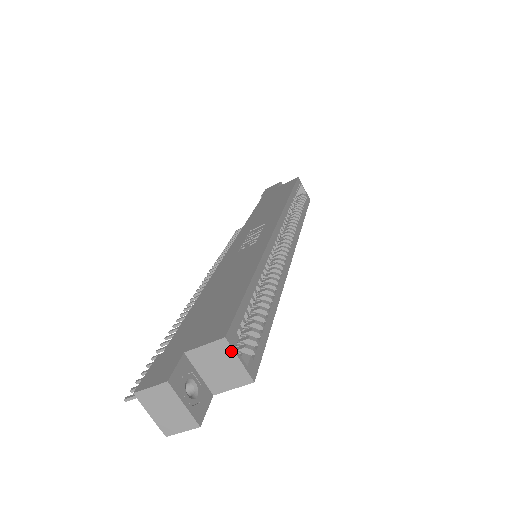
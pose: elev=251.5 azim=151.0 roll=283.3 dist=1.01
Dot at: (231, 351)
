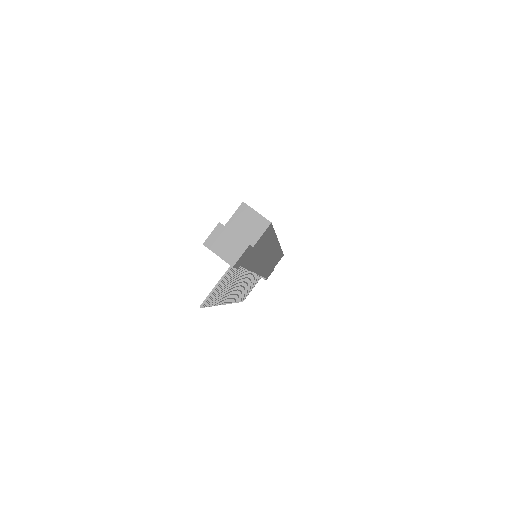
Dot at: (250, 209)
